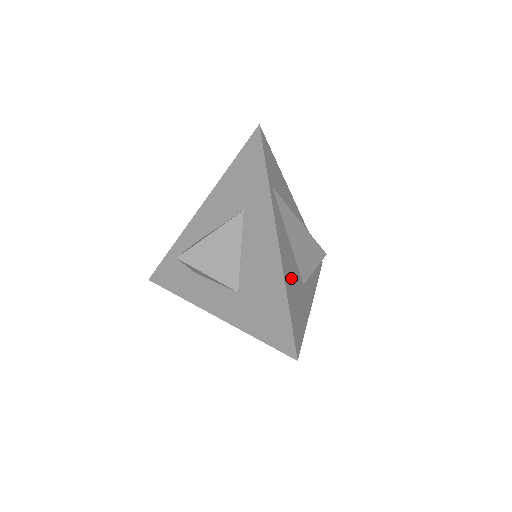
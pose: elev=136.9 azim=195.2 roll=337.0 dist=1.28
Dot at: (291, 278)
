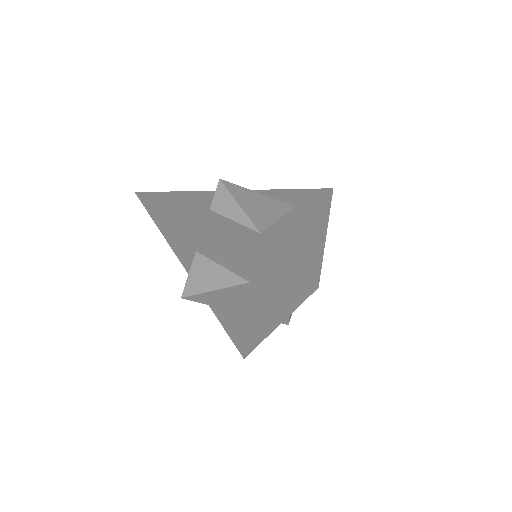
Dot at: occluded
